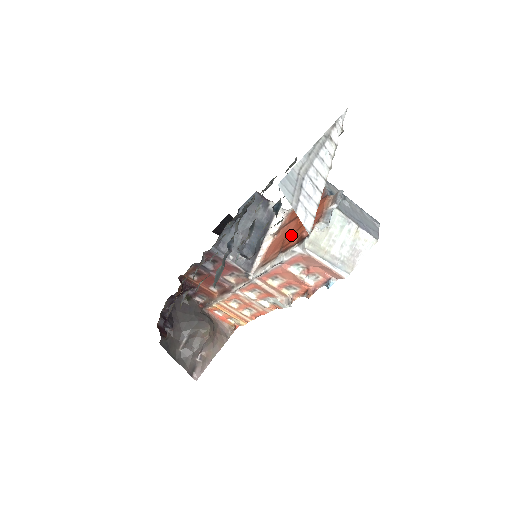
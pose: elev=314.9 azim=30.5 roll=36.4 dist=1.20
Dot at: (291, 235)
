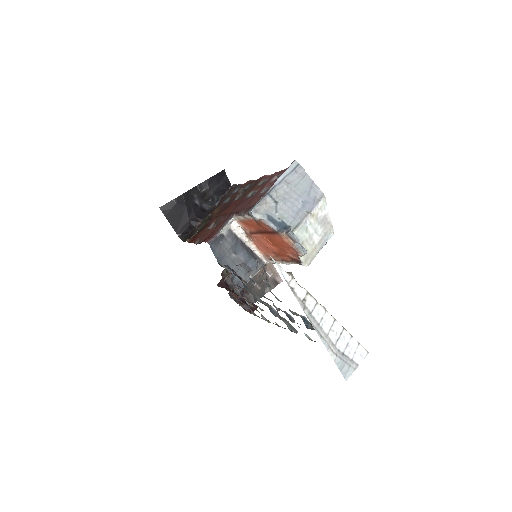
Dot at: occluded
